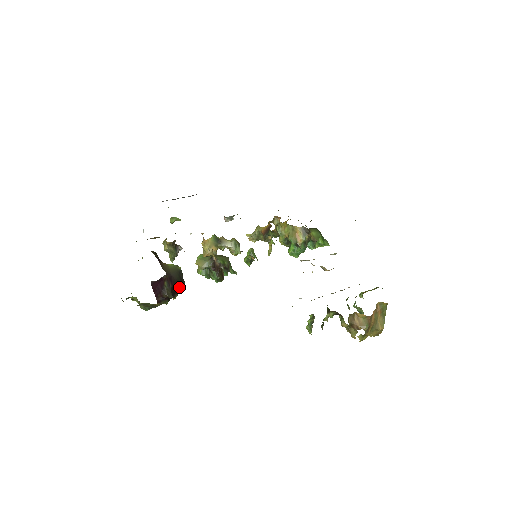
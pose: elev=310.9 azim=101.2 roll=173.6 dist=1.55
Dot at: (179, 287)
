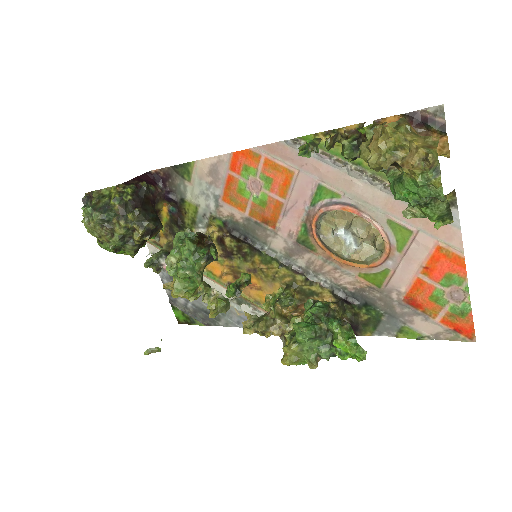
Dot at: (149, 215)
